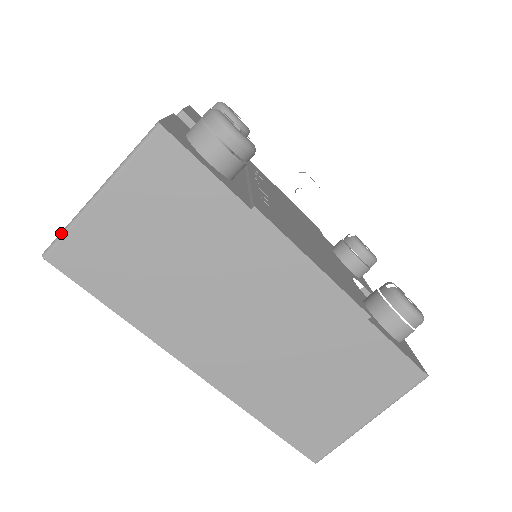
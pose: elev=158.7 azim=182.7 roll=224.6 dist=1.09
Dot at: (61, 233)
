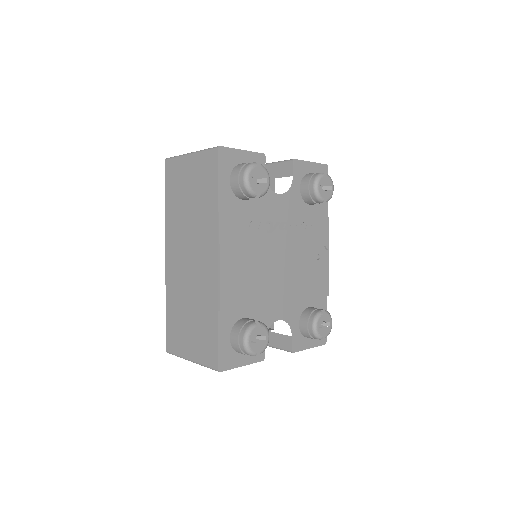
Dot at: (174, 156)
